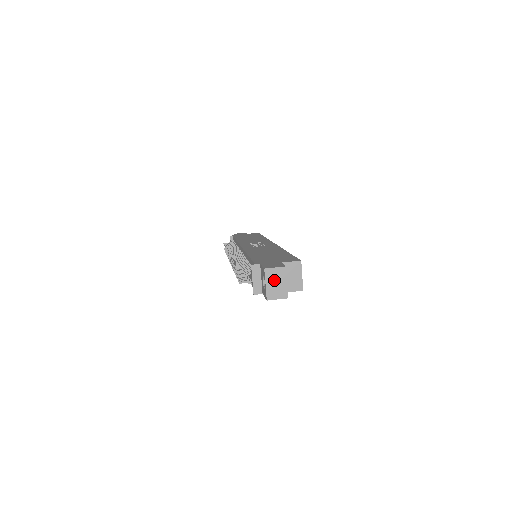
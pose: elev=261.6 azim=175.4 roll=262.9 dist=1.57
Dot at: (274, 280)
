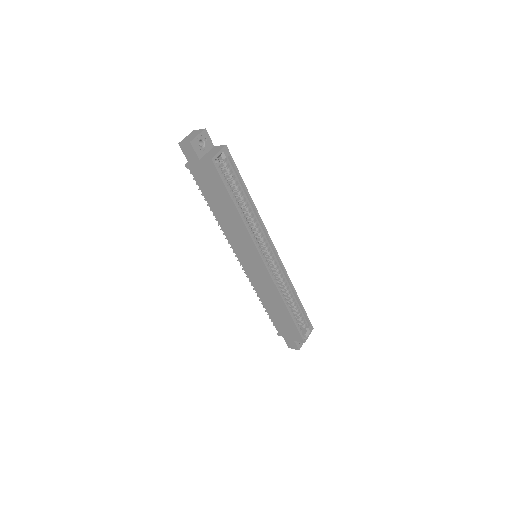
Dot at: (193, 135)
